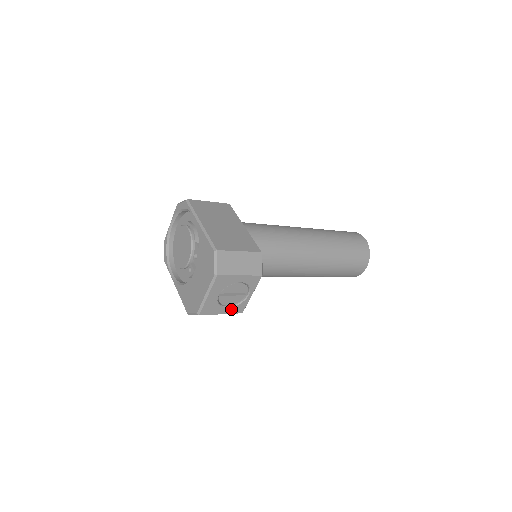
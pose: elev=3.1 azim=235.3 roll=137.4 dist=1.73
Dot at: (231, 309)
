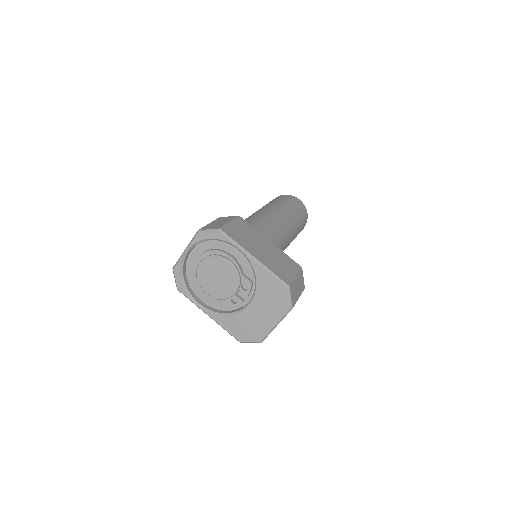
Dot at: occluded
